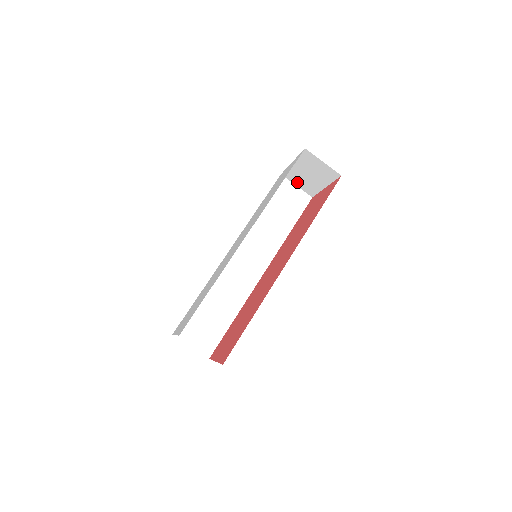
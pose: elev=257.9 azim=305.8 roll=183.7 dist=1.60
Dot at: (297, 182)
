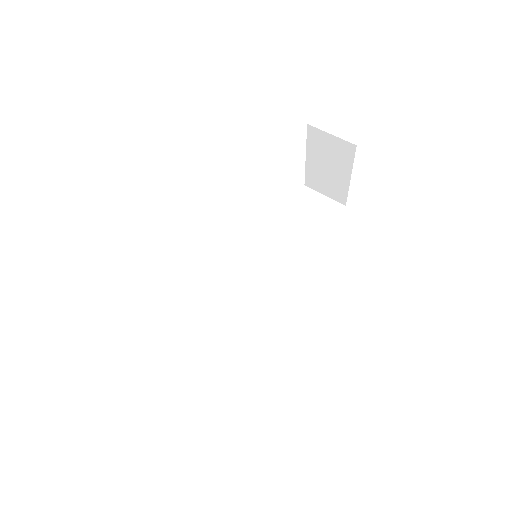
Dot at: (322, 188)
